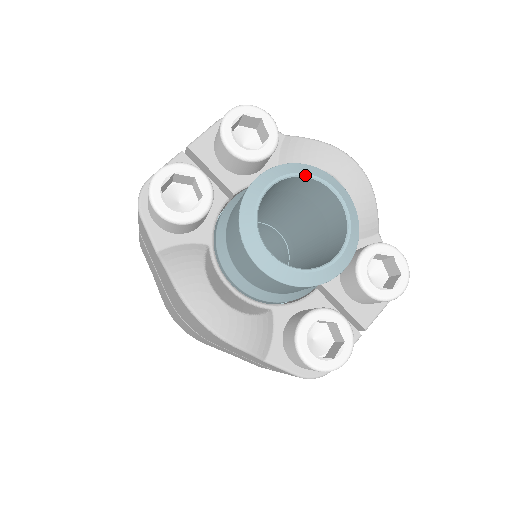
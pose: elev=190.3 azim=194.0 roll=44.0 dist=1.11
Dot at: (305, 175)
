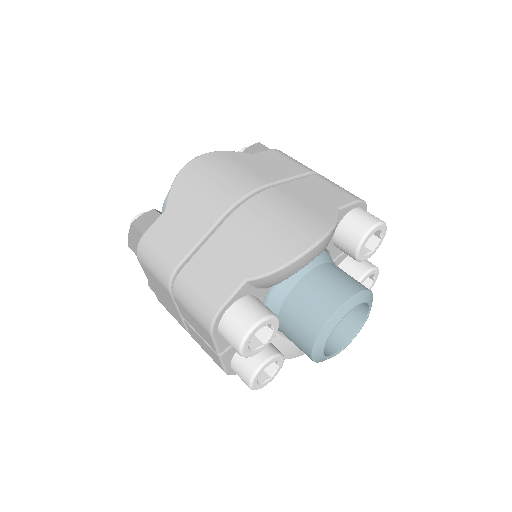
Dot at: occluded
